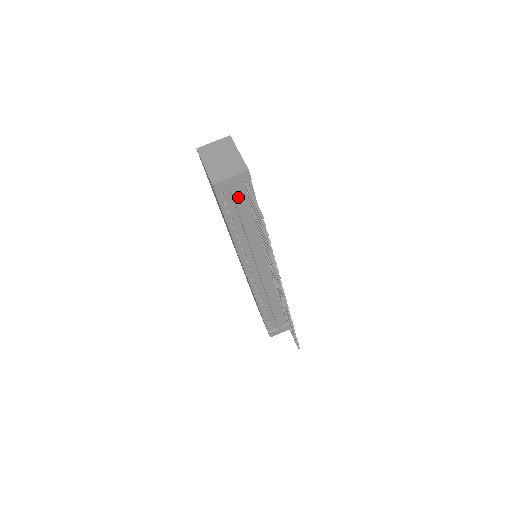
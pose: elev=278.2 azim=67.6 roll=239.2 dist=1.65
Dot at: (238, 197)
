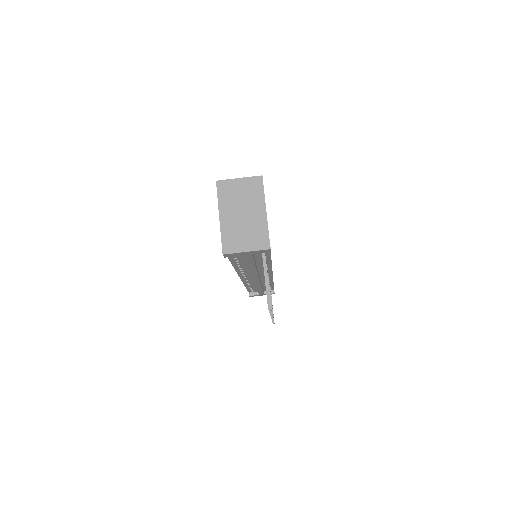
Dot at: (250, 258)
